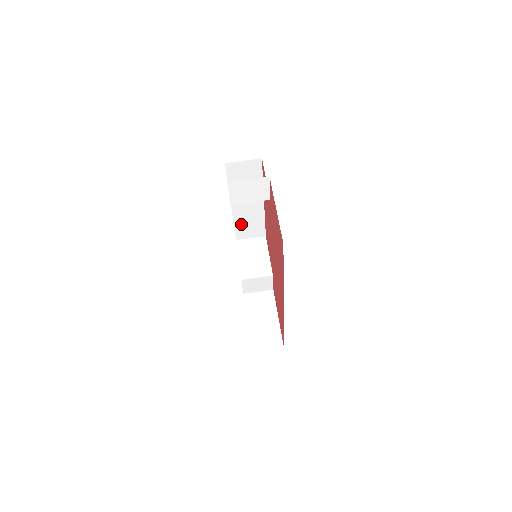
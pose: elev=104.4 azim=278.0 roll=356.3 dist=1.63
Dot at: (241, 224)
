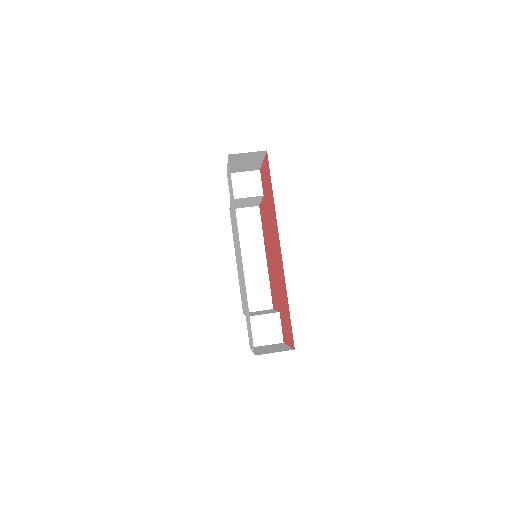
Dot at: (247, 288)
